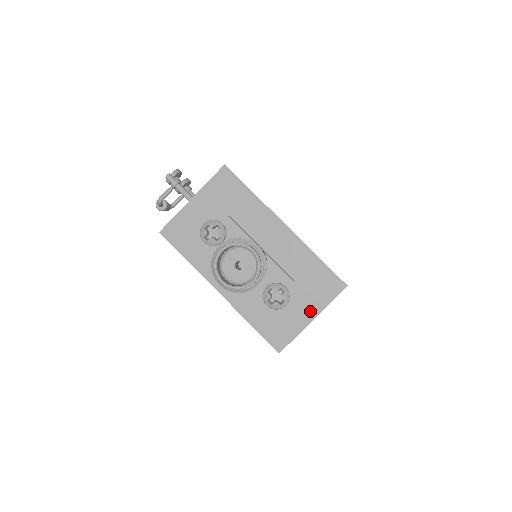
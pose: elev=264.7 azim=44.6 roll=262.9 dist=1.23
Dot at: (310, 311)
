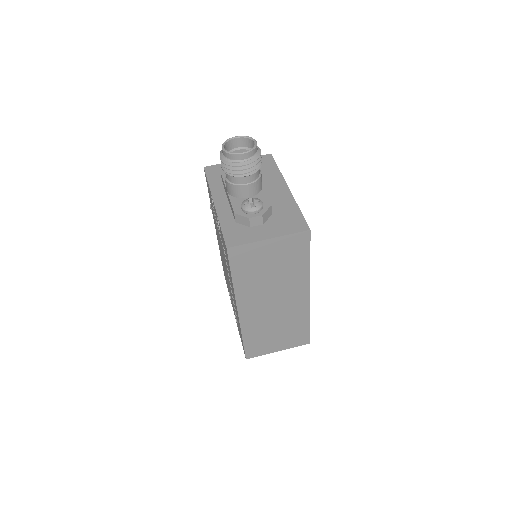
Dot at: (271, 233)
